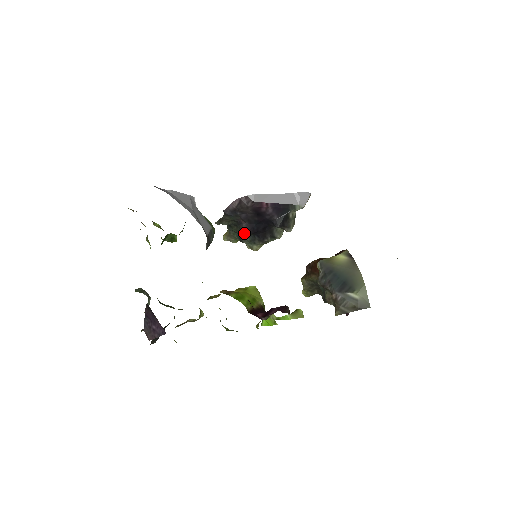
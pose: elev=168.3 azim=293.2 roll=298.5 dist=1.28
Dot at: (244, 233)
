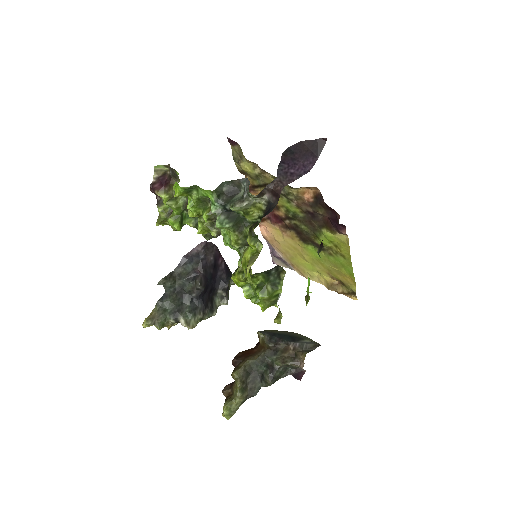
Dot at: (201, 283)
